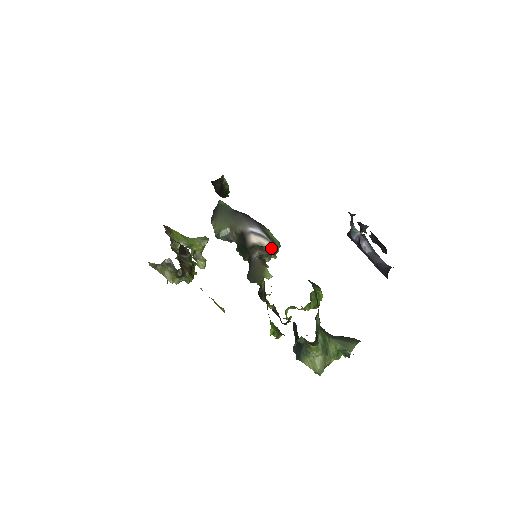
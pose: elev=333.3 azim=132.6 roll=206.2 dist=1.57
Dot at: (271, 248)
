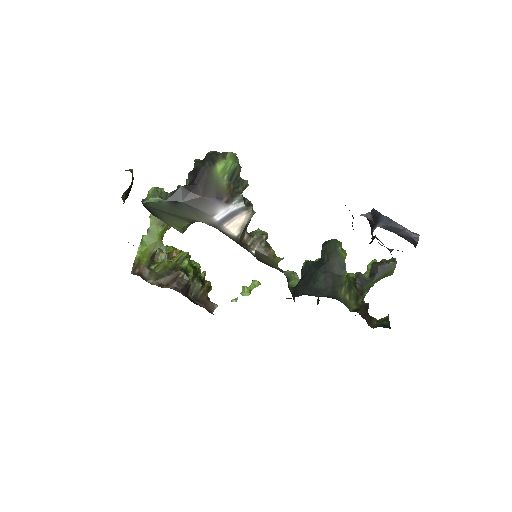
Dot at: (251, 215)
